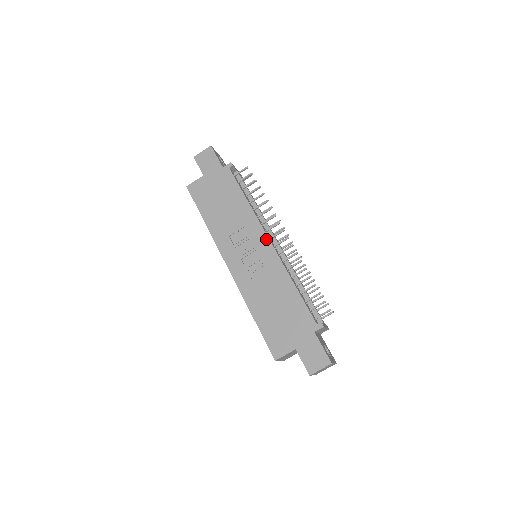
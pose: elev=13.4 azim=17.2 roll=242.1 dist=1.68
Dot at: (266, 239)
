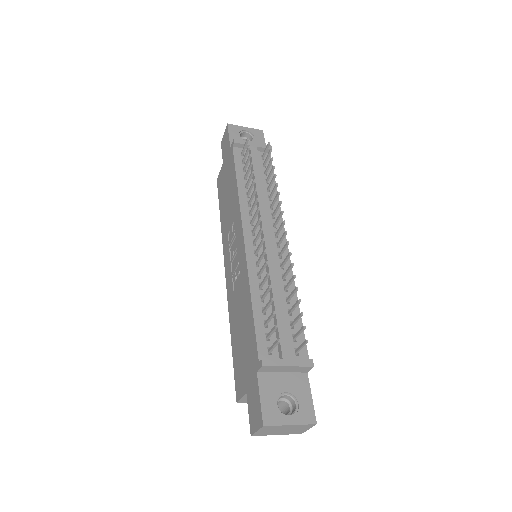
Dot at: (242, 235)
